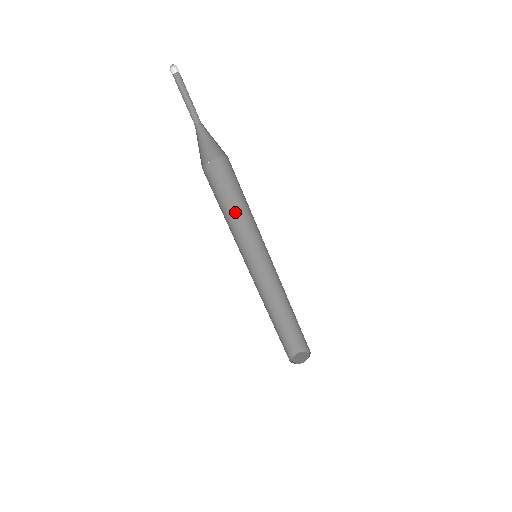
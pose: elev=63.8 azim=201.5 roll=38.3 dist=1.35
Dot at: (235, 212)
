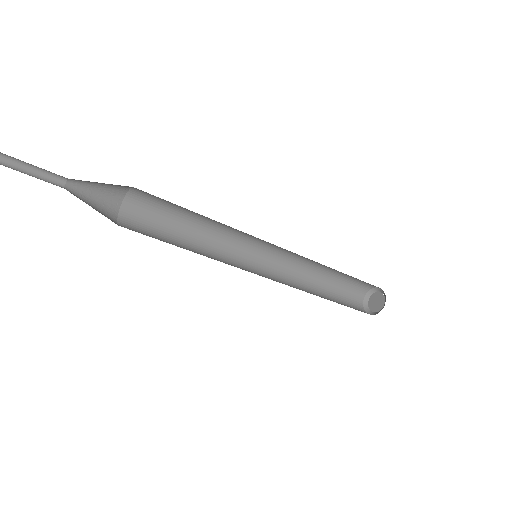
Dot at: (198, 226)
